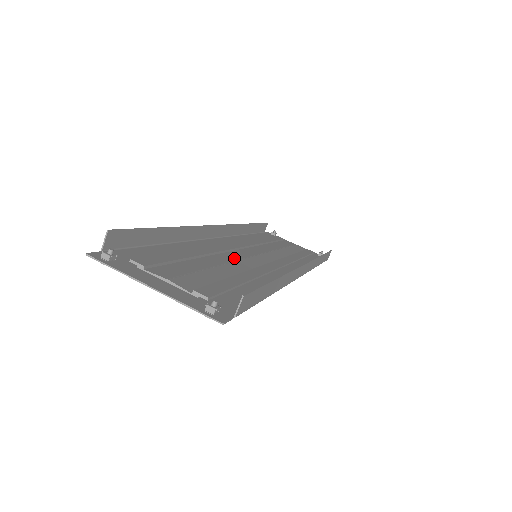
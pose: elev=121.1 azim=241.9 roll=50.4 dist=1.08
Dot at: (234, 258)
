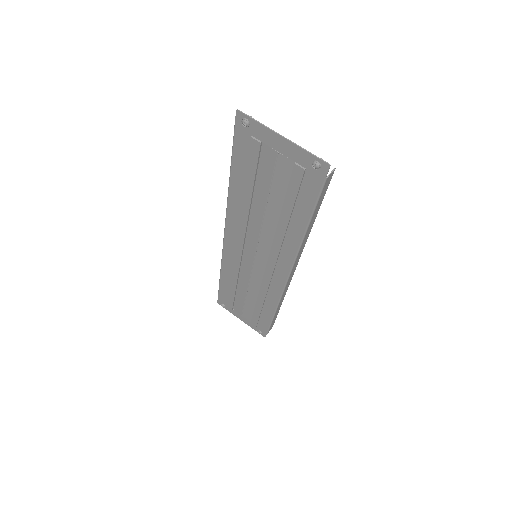
Dot at: (258, 230)
